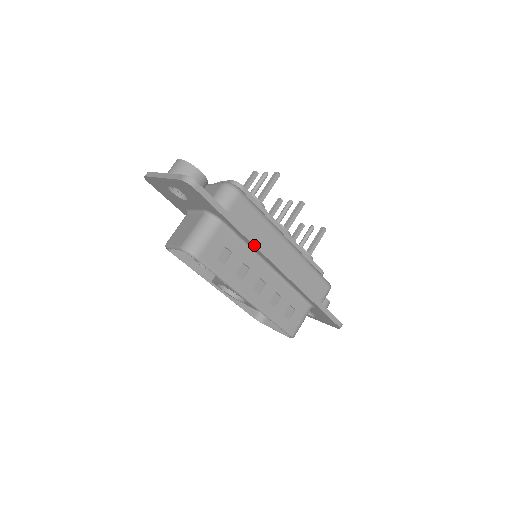
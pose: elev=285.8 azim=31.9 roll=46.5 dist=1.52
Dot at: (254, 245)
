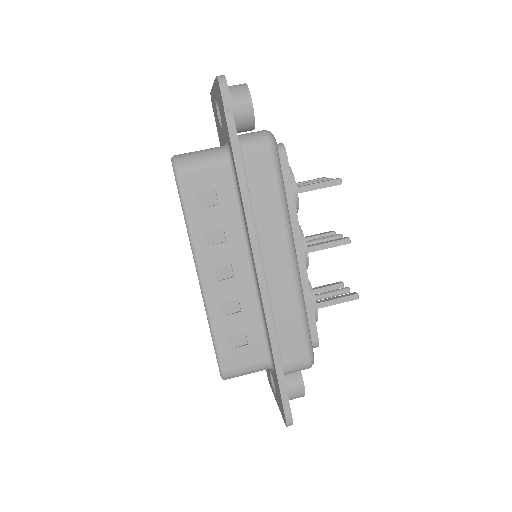
Dot at: (245, 212)
